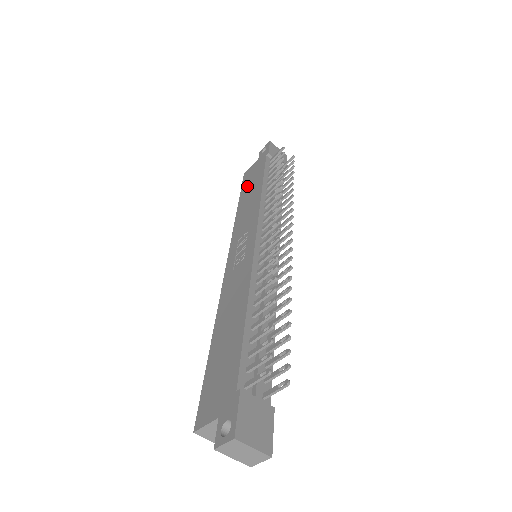
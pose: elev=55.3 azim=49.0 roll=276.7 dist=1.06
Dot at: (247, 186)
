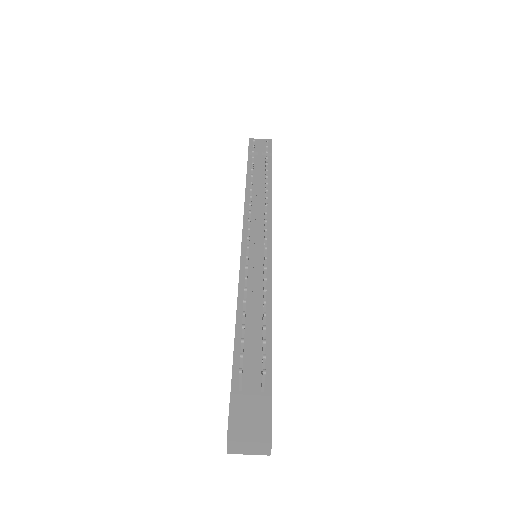
Dot at: occluded
